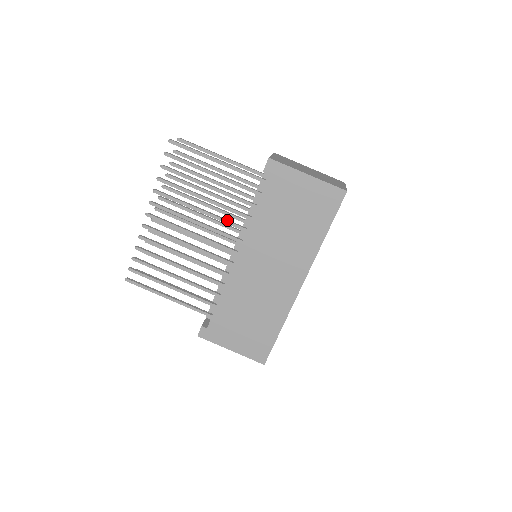
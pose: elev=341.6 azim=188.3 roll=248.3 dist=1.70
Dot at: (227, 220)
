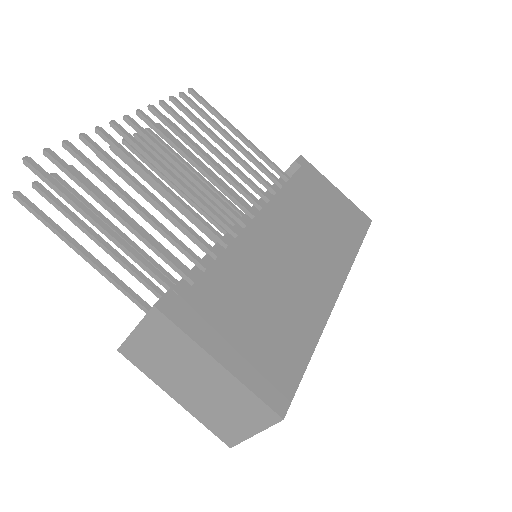
Dot at: (239, 185)
